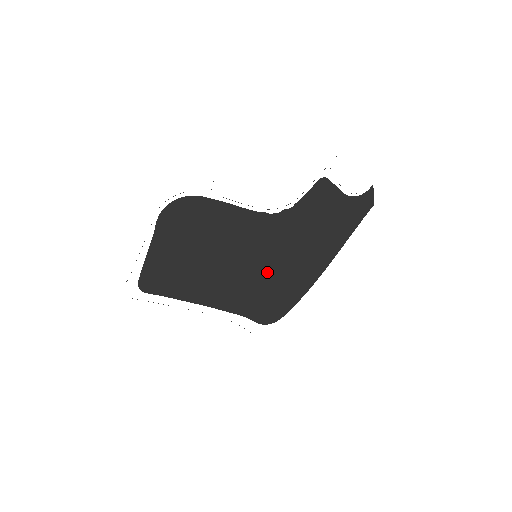
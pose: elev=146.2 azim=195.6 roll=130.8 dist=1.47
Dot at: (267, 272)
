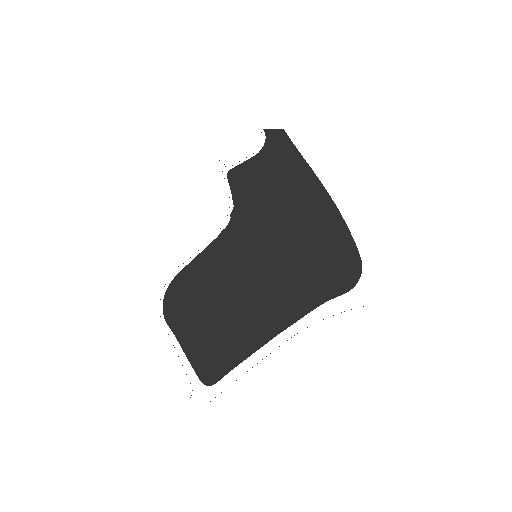
Dot at: (282, 252)
